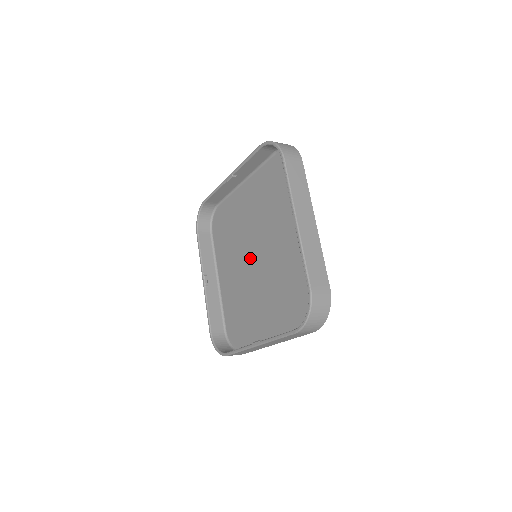
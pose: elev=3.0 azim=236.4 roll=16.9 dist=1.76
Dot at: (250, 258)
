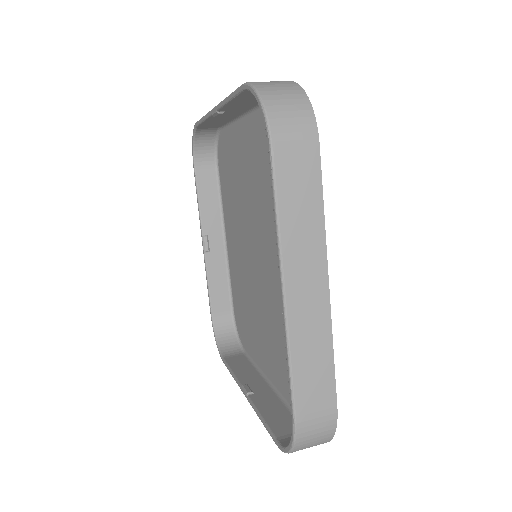
Dot at: (252, 249)
